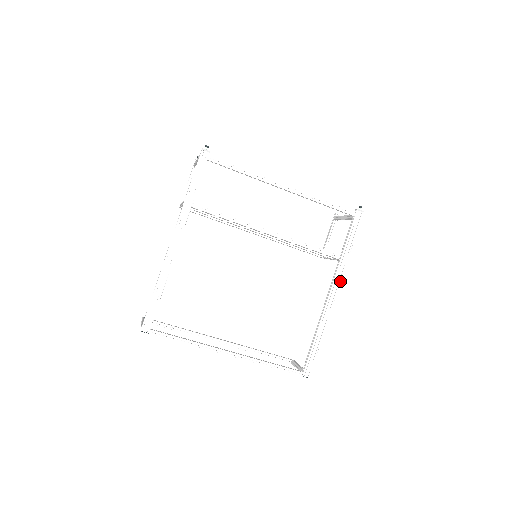
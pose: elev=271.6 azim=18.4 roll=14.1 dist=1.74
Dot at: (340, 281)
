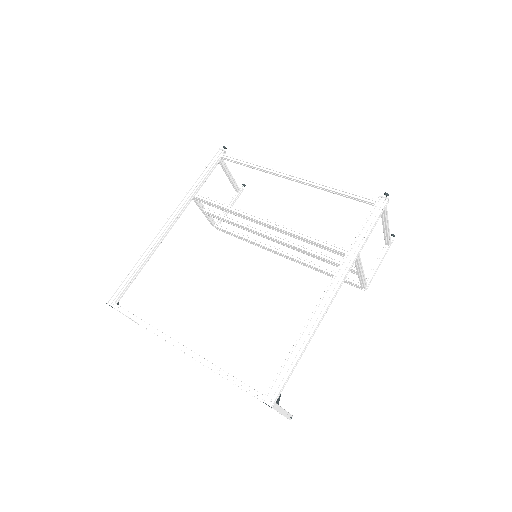
Dot at: (342, 278)
